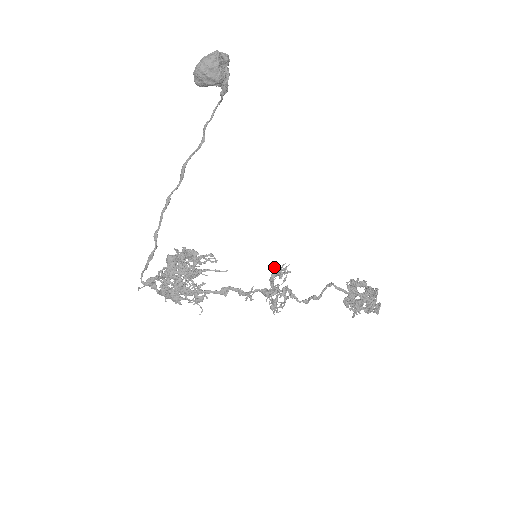
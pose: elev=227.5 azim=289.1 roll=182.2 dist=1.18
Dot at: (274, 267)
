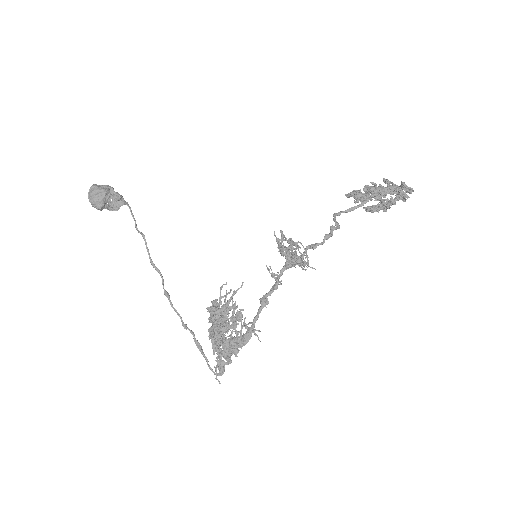
Dot at: occluded
